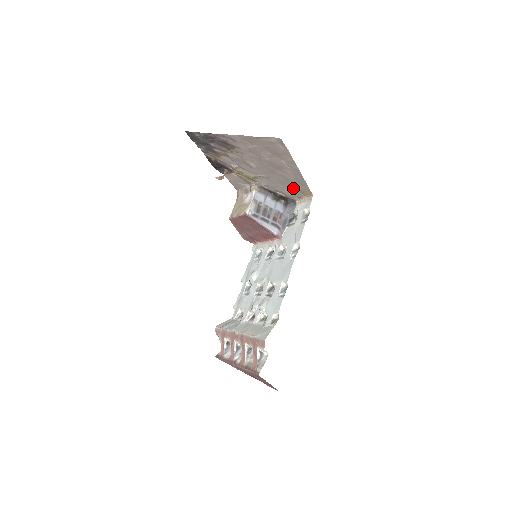
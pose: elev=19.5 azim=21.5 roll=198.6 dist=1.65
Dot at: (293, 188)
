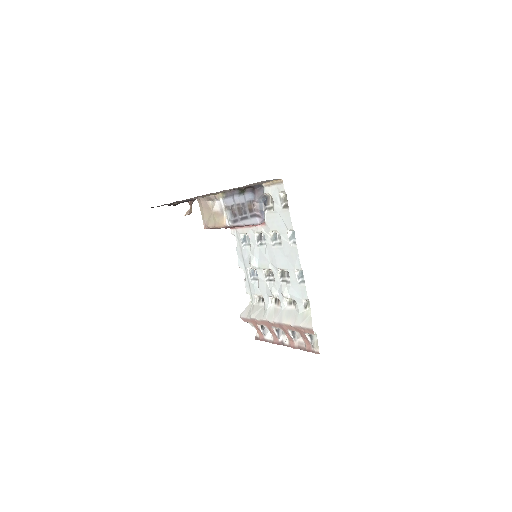
Dot at: occluded
